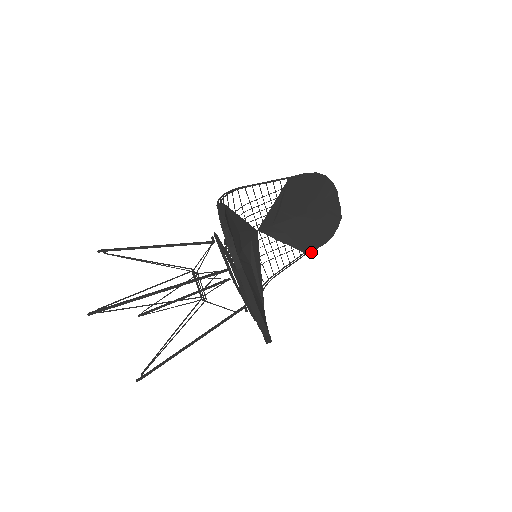
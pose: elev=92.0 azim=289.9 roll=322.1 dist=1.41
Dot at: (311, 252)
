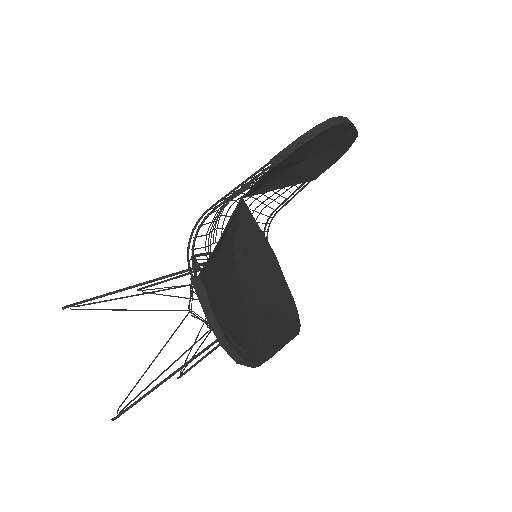
Dot at: occluded
